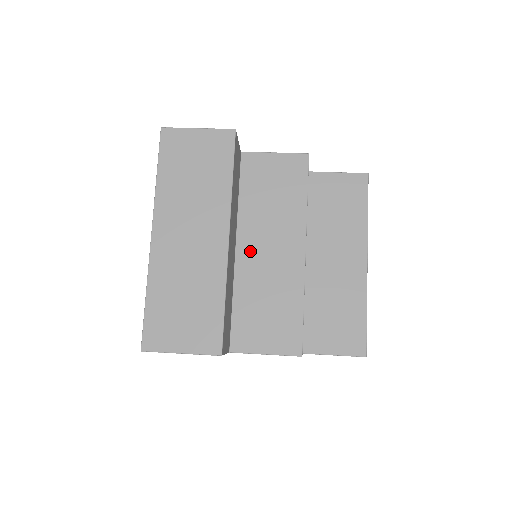
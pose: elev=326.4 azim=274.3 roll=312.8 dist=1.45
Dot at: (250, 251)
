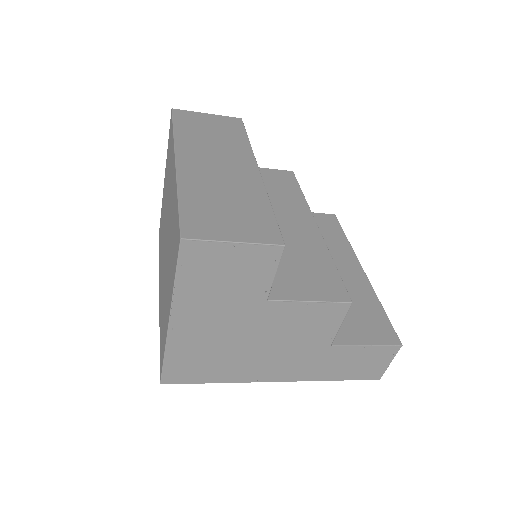
Dot at: occluded
